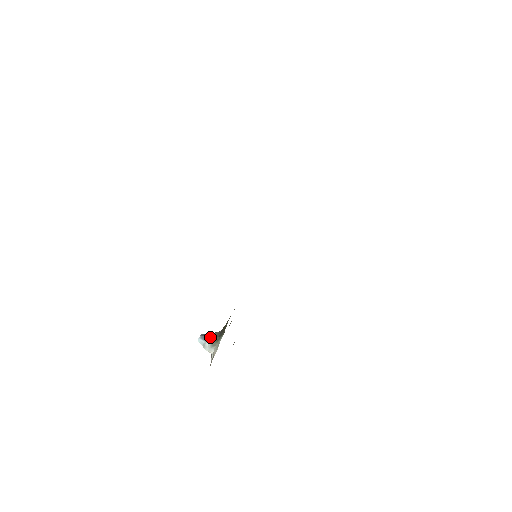
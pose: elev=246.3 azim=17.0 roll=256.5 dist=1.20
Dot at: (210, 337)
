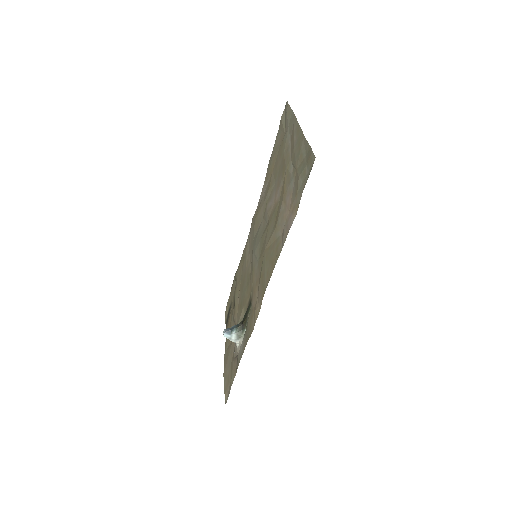
Dot at: (235, 332)
